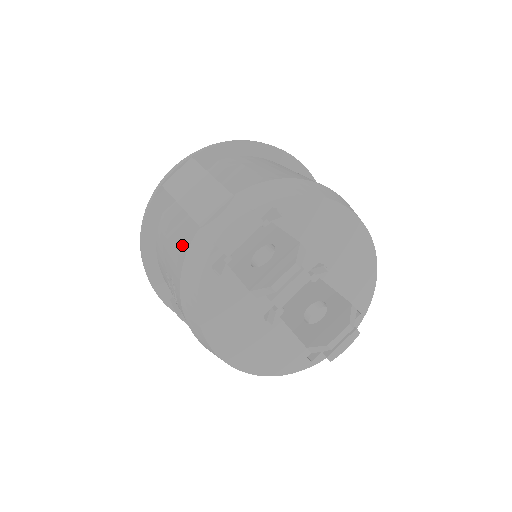
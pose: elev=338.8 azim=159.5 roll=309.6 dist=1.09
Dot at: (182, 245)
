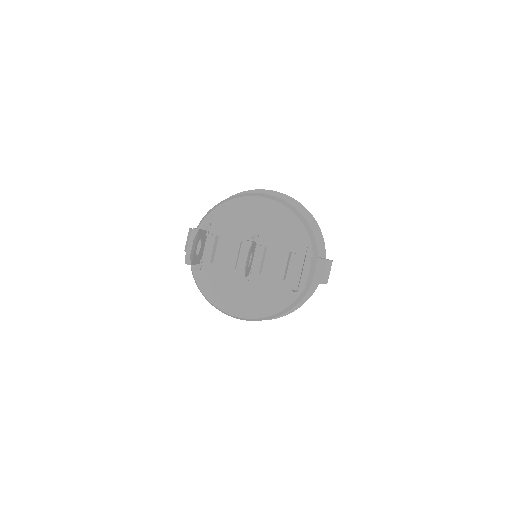
Dot at: occluded
